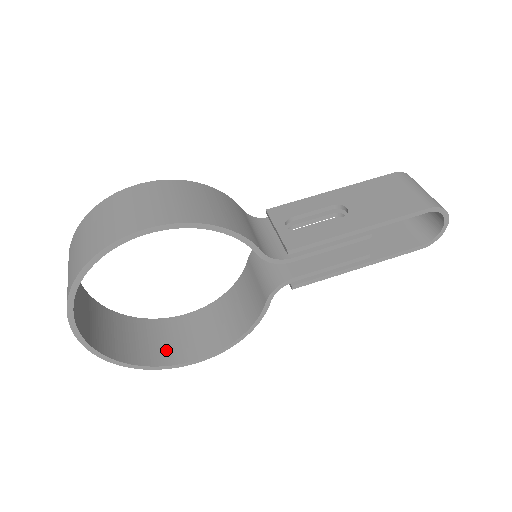
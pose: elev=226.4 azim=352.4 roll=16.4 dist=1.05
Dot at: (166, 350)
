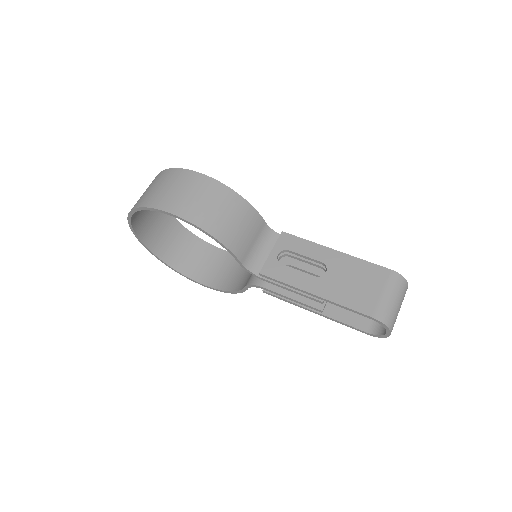
Dot at: (190, 264)
